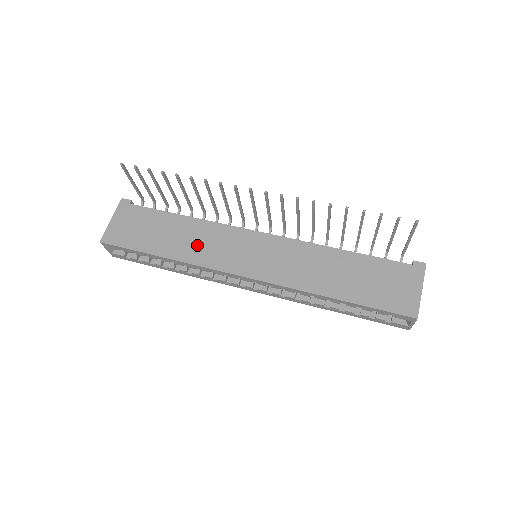
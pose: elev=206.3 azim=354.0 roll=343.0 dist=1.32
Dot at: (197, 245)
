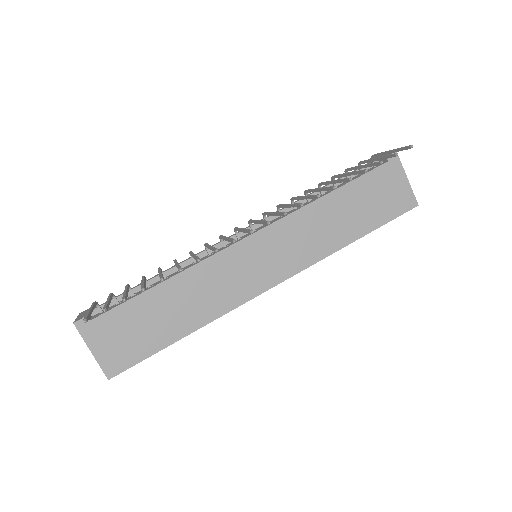
Dot at: (205, 298)
